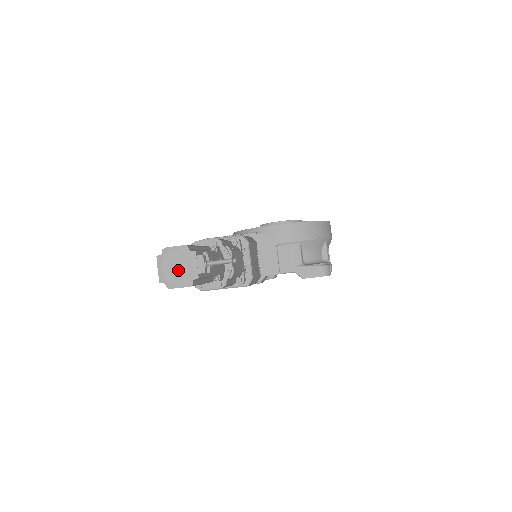
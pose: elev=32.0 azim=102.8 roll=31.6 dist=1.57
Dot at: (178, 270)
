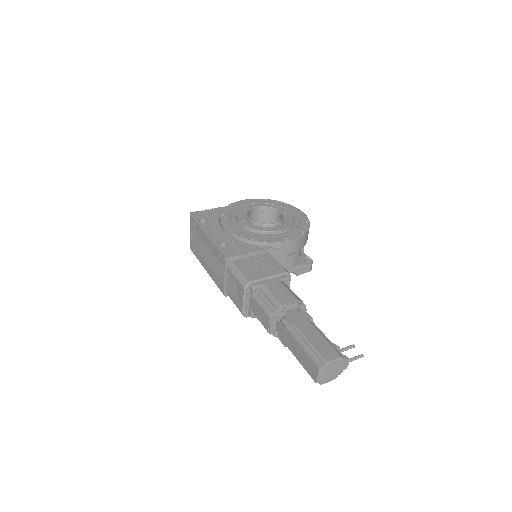
Dot at: (332, 373)
